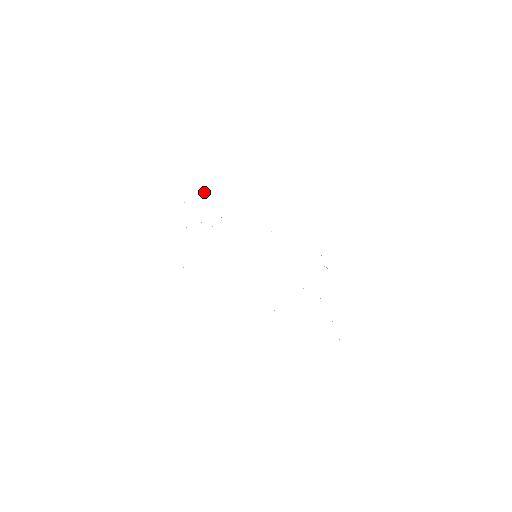
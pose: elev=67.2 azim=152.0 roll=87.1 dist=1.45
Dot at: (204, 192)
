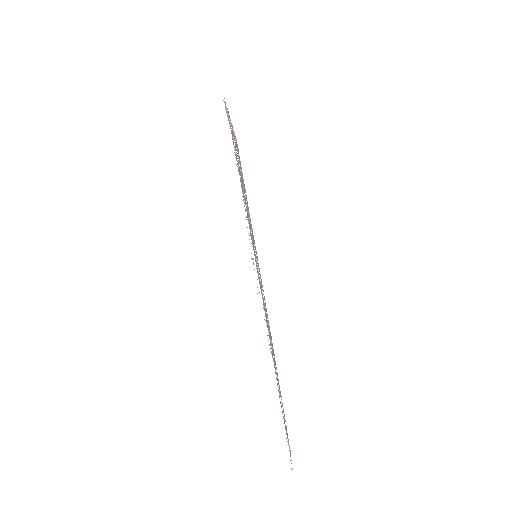
Dot at: occluded
